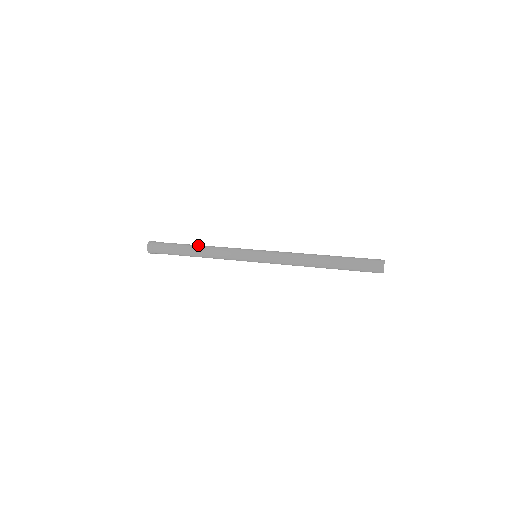
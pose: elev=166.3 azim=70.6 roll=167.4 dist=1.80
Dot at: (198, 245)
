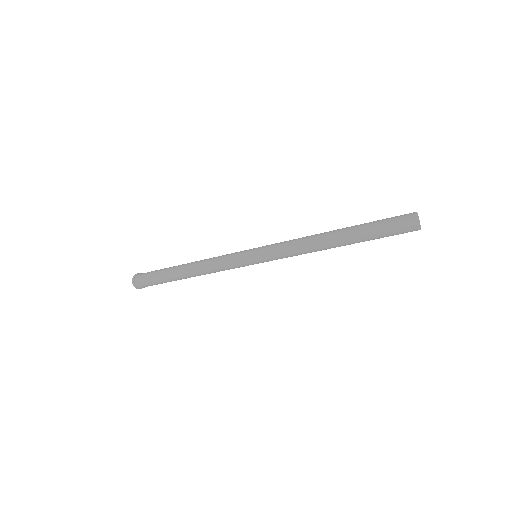
Dot at: occluded
